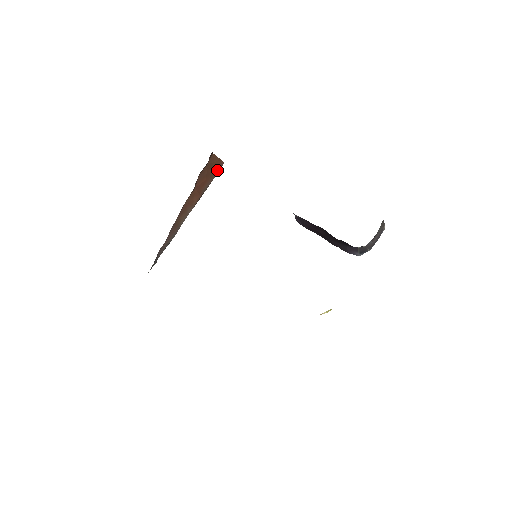
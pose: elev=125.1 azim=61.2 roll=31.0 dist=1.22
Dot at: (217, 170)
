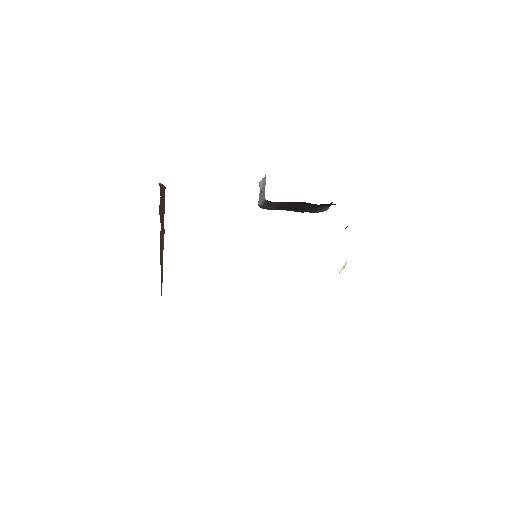
Dot at: (164, 197)
